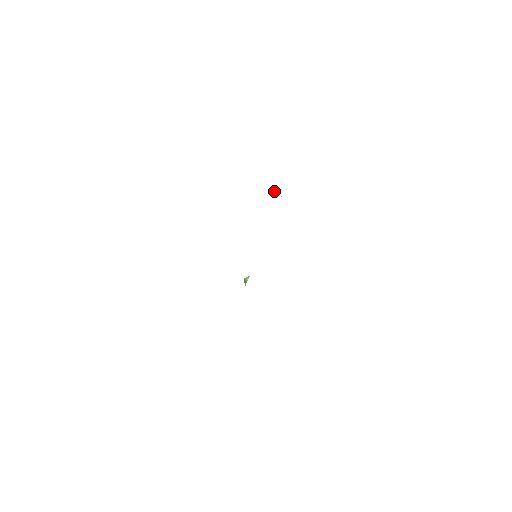
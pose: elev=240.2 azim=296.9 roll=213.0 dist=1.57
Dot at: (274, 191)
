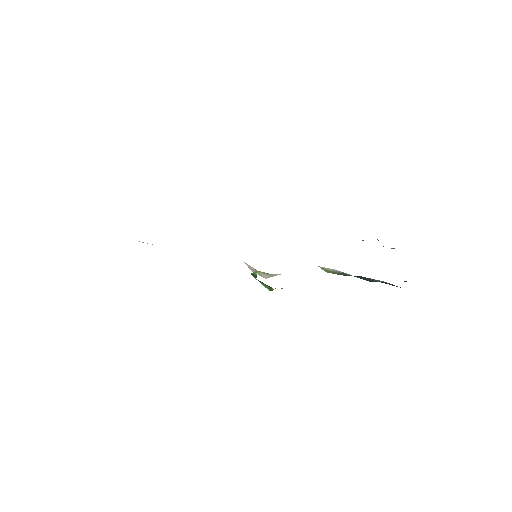
Dot at: occluded
